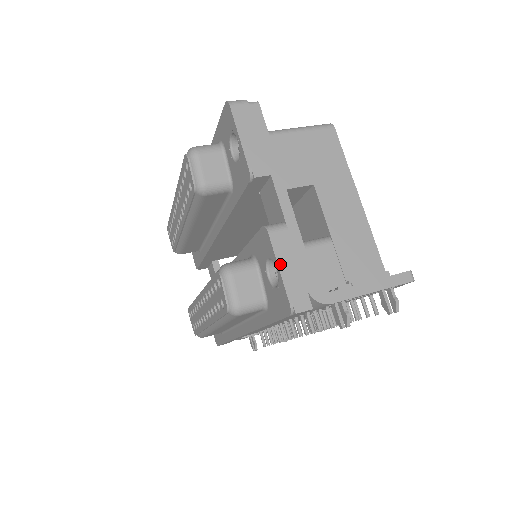
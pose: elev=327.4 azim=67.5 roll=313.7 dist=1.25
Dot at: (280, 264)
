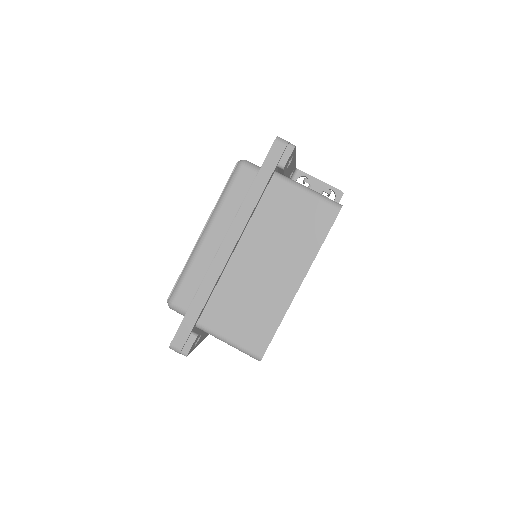
Dot at: occluded
